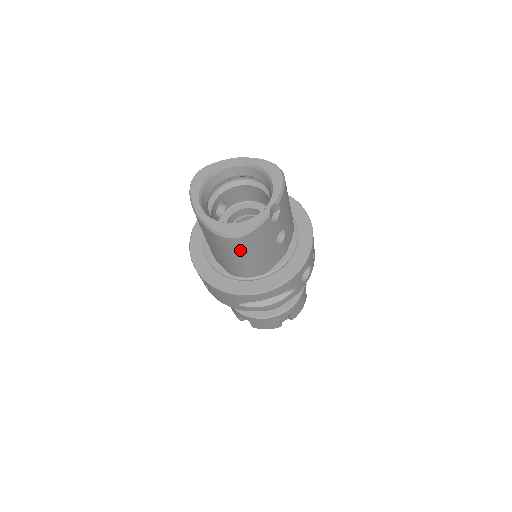
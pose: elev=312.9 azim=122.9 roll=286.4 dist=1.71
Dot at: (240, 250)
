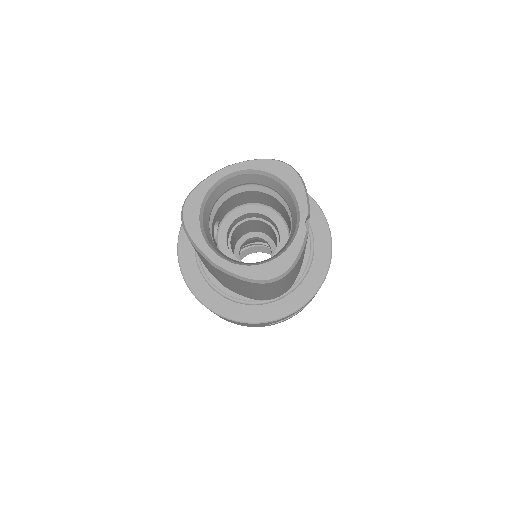
Dot at: (280, 284)
